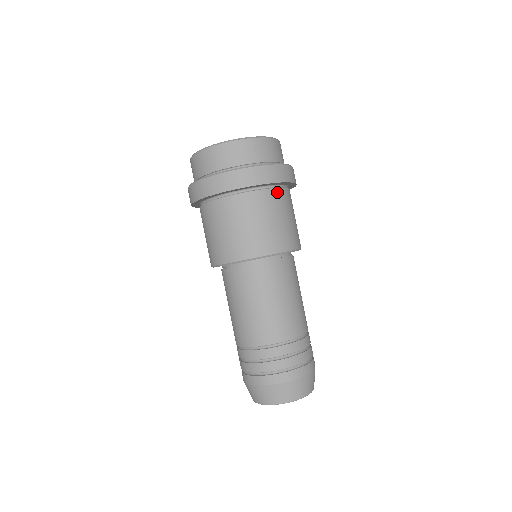
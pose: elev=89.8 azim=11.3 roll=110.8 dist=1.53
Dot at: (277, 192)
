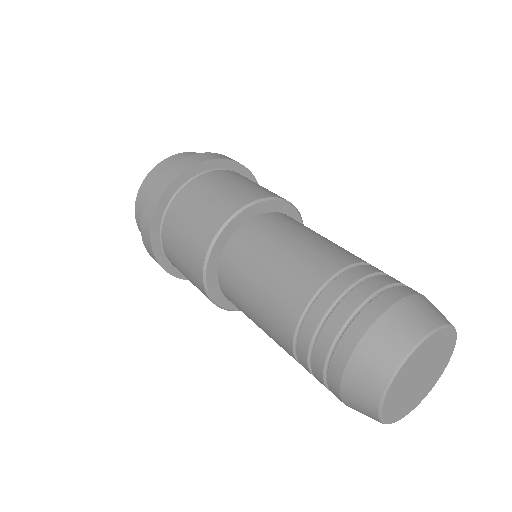
Dot at: occluded
